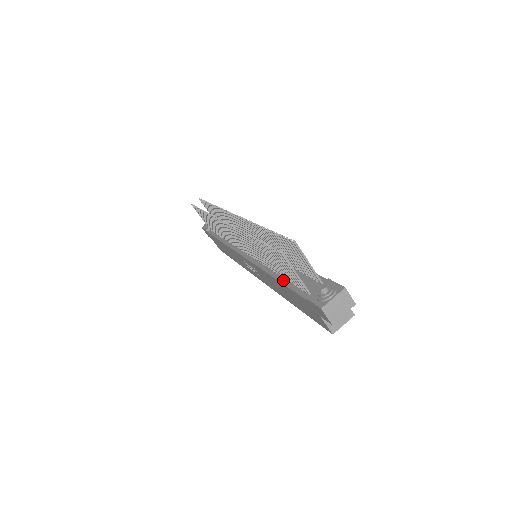
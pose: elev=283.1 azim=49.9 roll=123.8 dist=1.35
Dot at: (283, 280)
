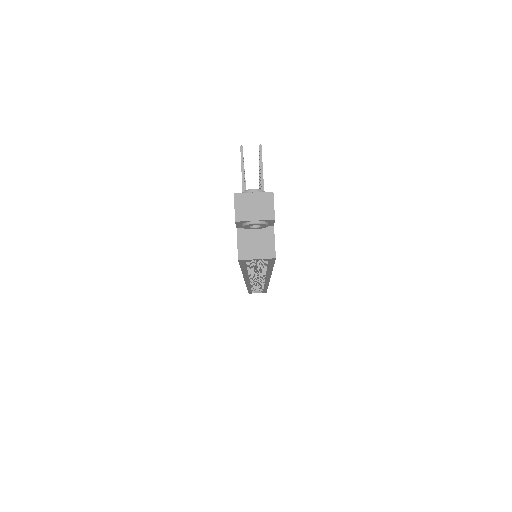
Dot at: occluded
